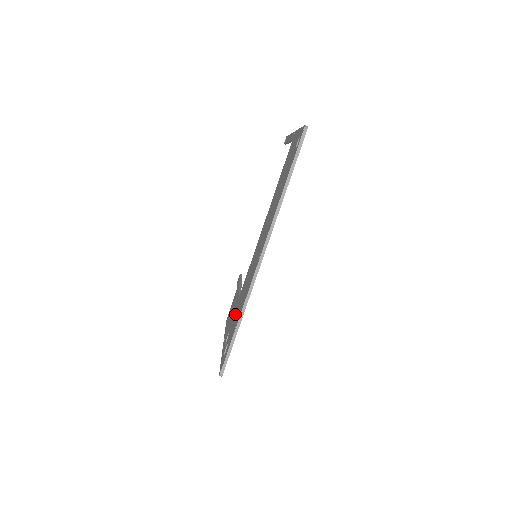
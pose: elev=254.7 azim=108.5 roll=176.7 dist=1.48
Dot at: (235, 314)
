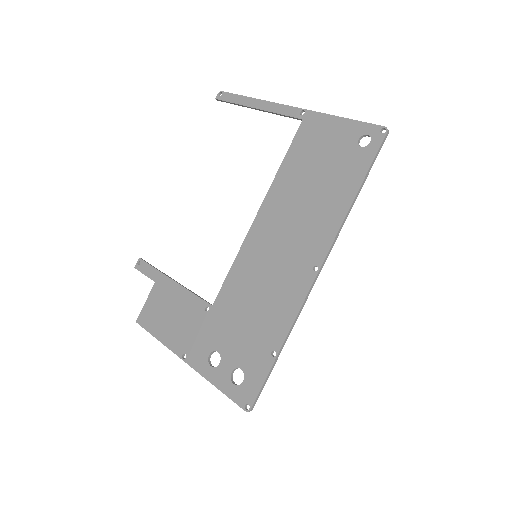
Dot at: (231, 328)
